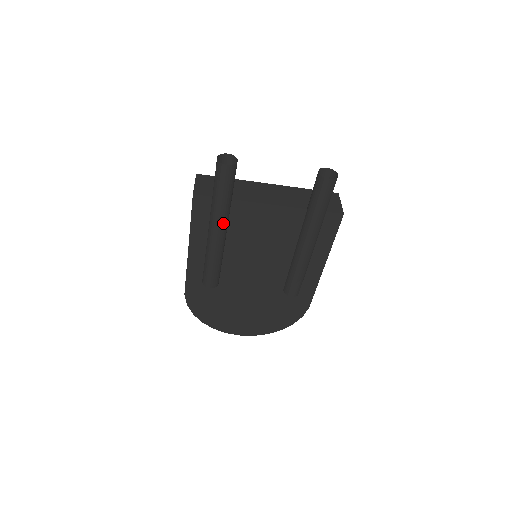
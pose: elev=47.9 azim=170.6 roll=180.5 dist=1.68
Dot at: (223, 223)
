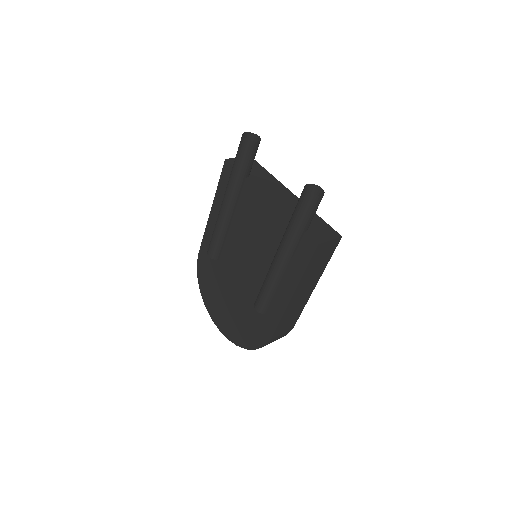
Dot at: (231, 195)
